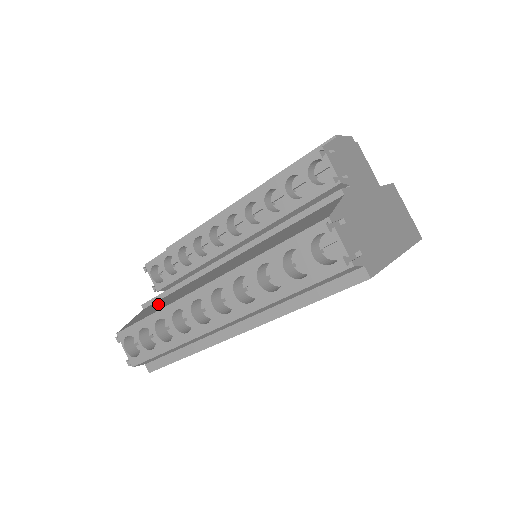
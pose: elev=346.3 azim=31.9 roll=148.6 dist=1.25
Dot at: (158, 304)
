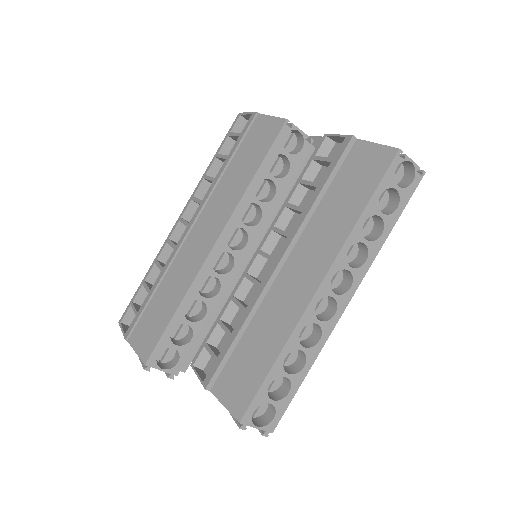
Dot at: (248, 359)
